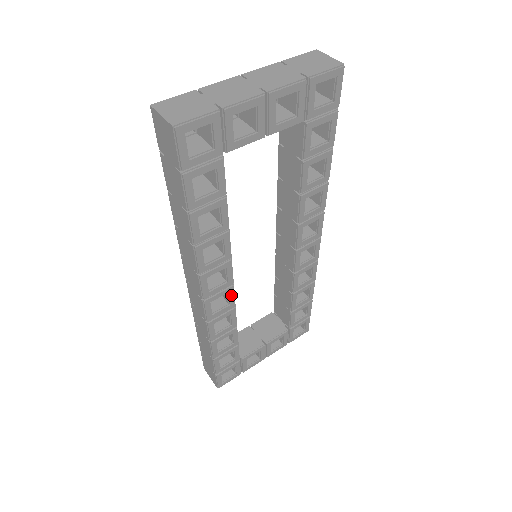
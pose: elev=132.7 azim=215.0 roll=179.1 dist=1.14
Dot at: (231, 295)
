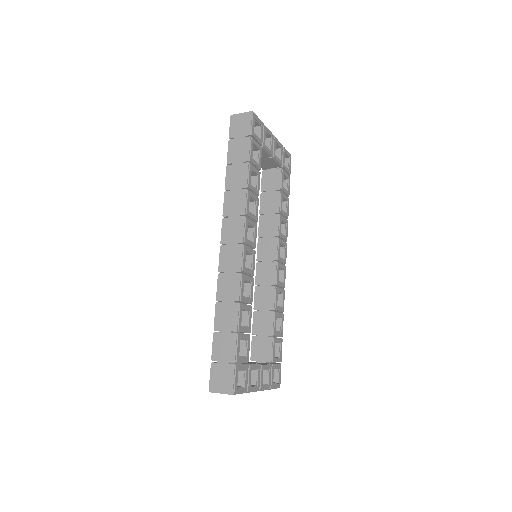
Dot at: (253, 260)
